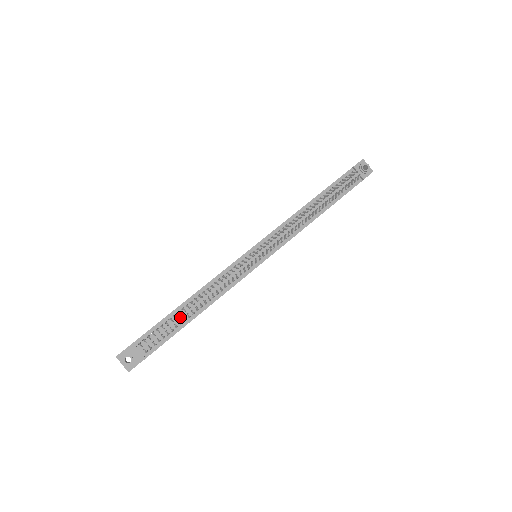
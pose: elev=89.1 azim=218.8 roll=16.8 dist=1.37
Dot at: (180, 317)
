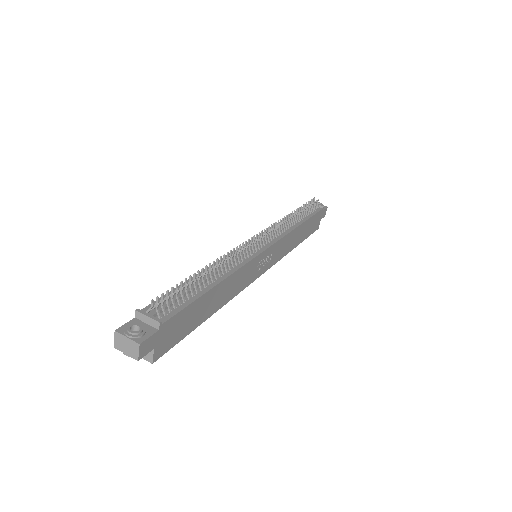
Dot at: (194, 285)
